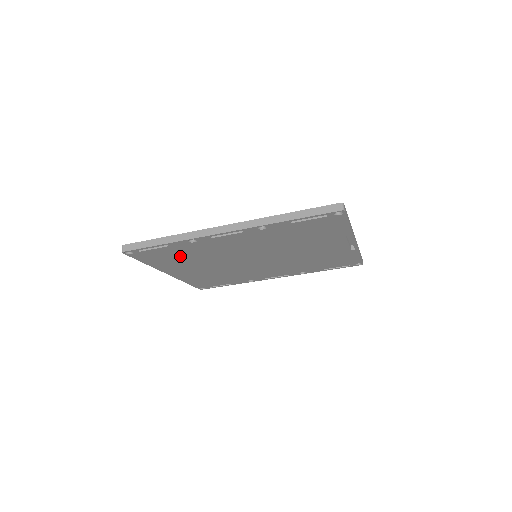
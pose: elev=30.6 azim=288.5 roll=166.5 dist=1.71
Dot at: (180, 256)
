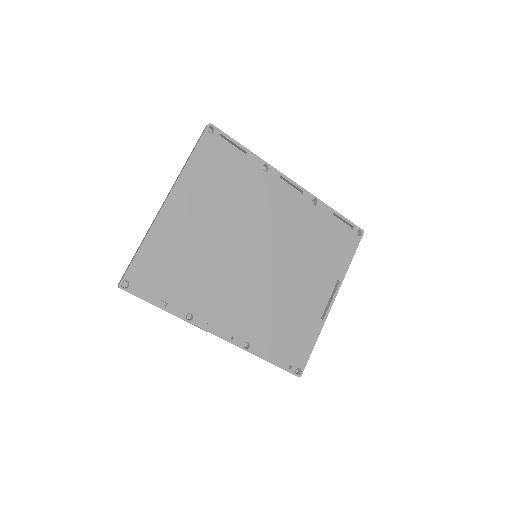
Dot at: (227, 180)
